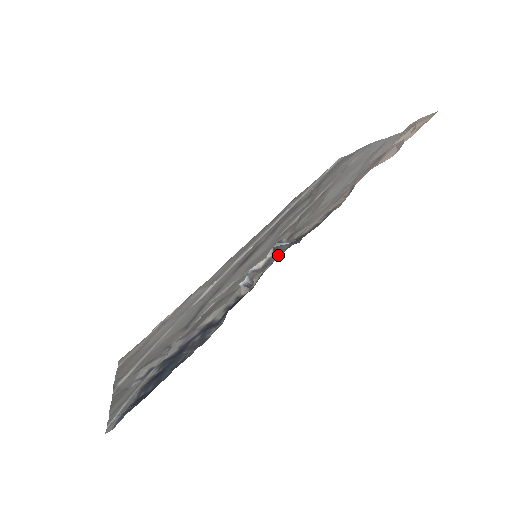
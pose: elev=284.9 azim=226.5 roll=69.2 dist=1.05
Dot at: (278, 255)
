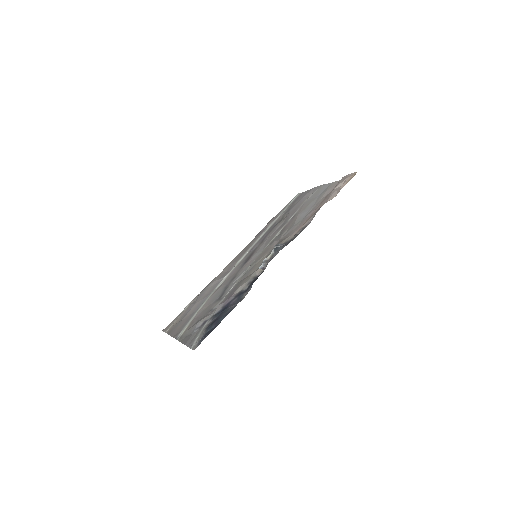
Dot at: (278, 252)
